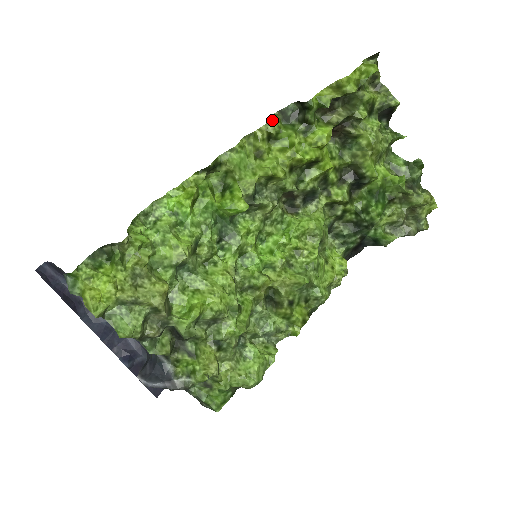
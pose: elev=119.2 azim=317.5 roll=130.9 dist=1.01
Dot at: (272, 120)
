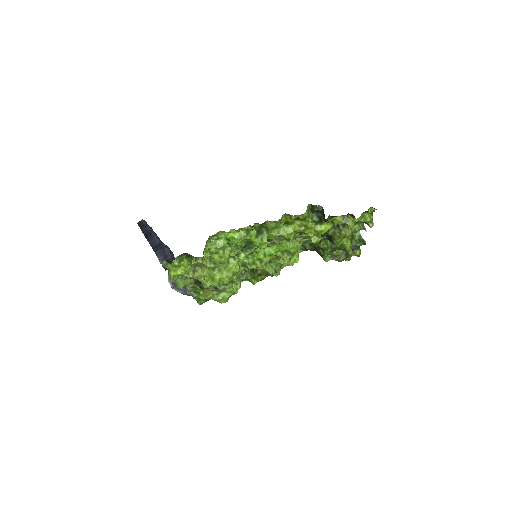
Dot at: (304, 213)
